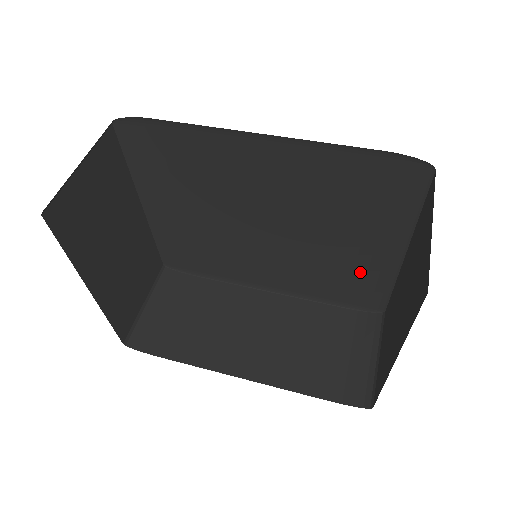
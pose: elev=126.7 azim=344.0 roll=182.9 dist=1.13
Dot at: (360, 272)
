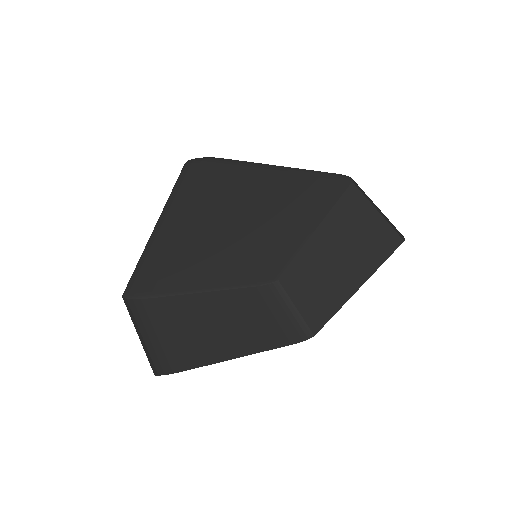
Dot at: (280, 255)
